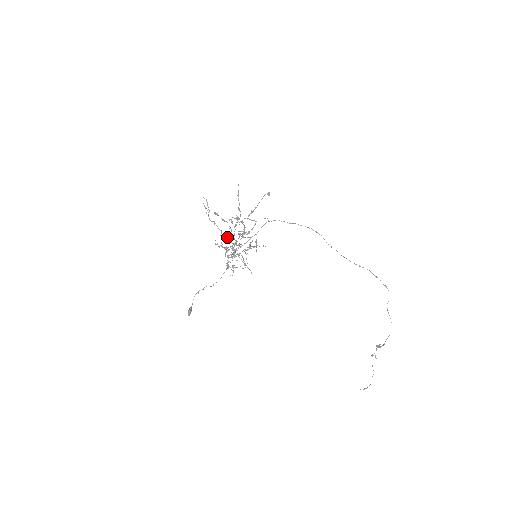
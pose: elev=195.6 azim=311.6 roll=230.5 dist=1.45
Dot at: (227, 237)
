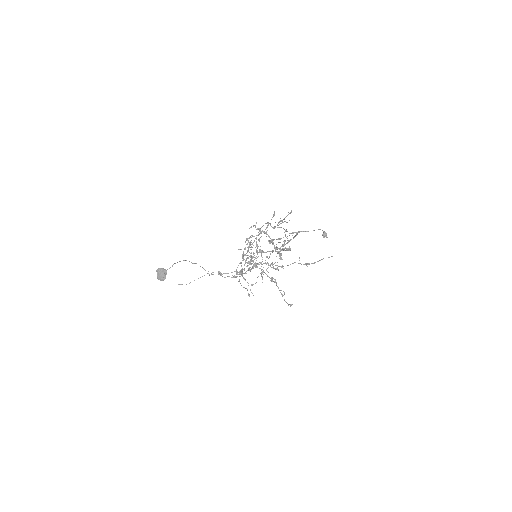
Dot at: occluded
